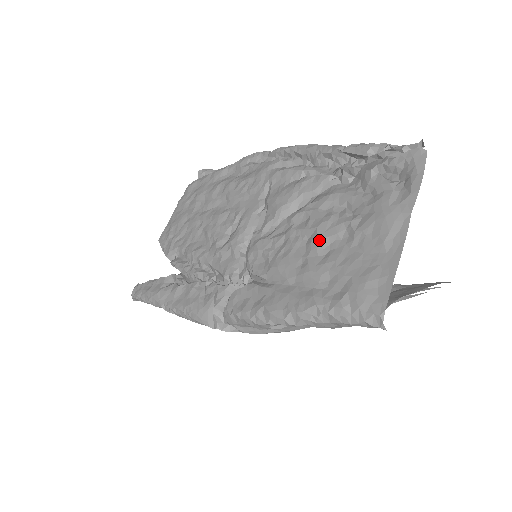
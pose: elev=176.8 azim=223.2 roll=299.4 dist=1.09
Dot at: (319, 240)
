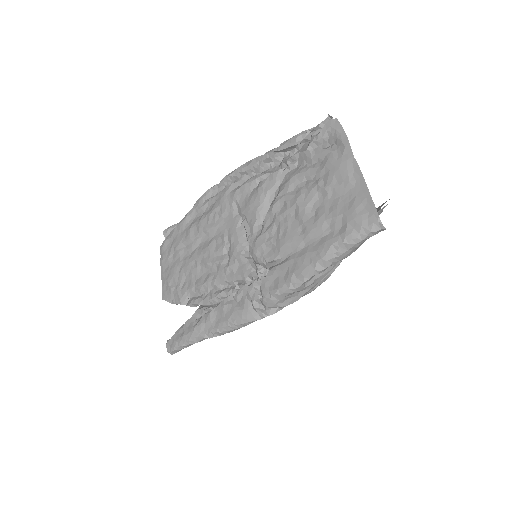
Dot at: (303, 209)
